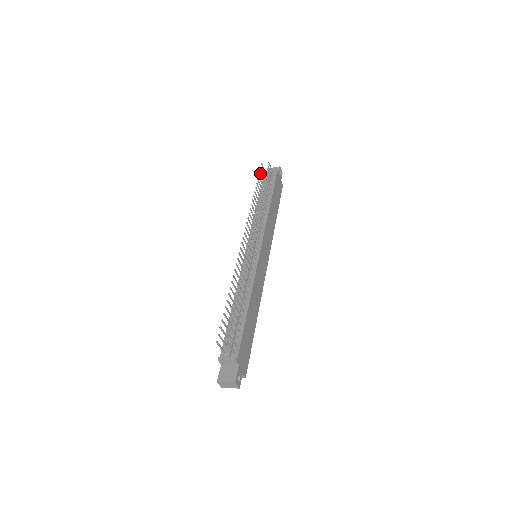
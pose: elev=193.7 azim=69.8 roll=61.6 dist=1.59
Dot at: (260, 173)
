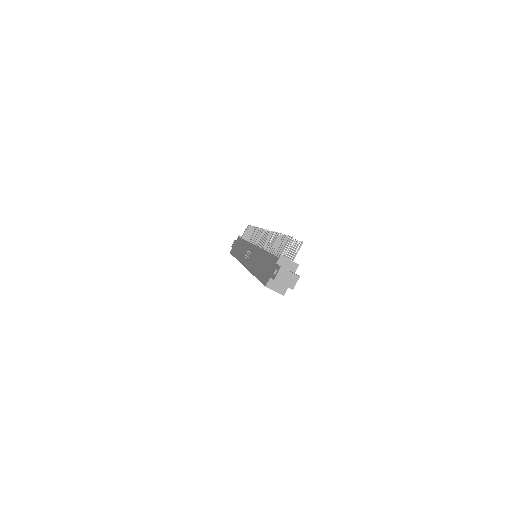
Dot at: occluded
